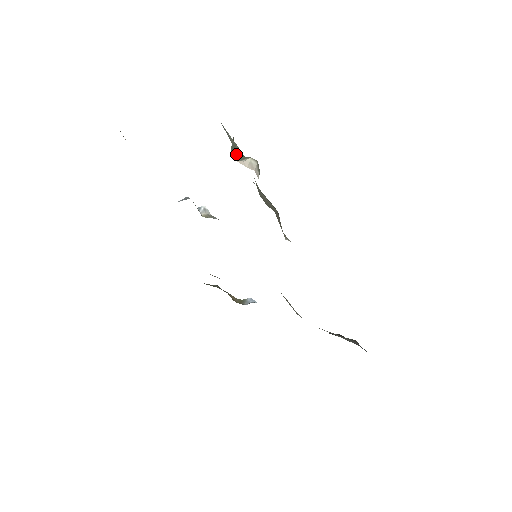
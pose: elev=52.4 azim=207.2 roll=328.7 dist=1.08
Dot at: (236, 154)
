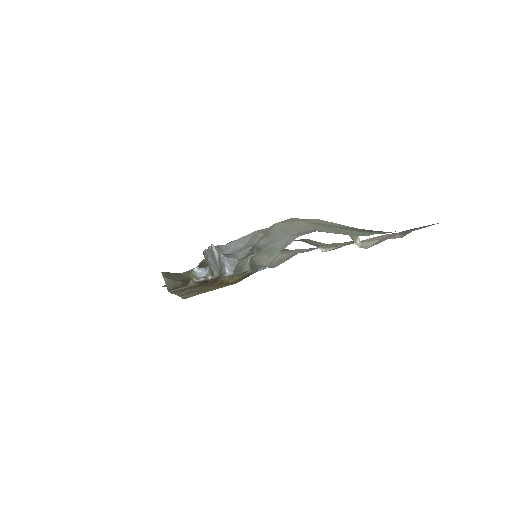
Dot at: (354, 240)
